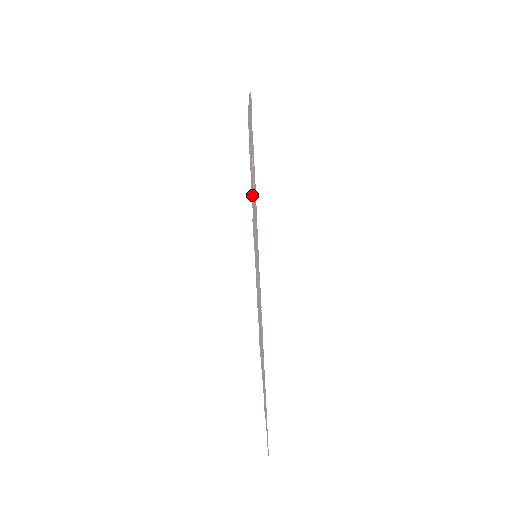
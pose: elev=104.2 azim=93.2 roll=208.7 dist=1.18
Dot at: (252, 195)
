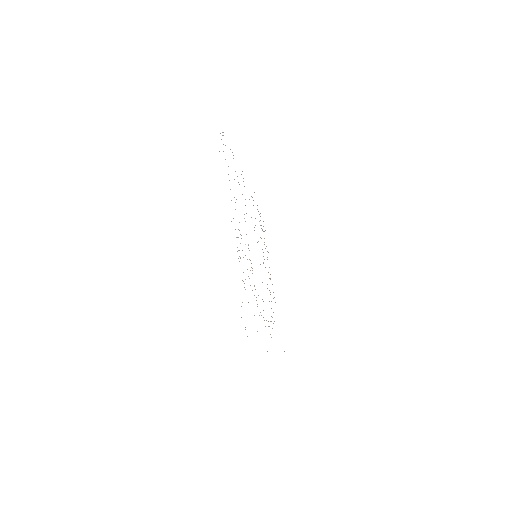
Dot at: occluded
